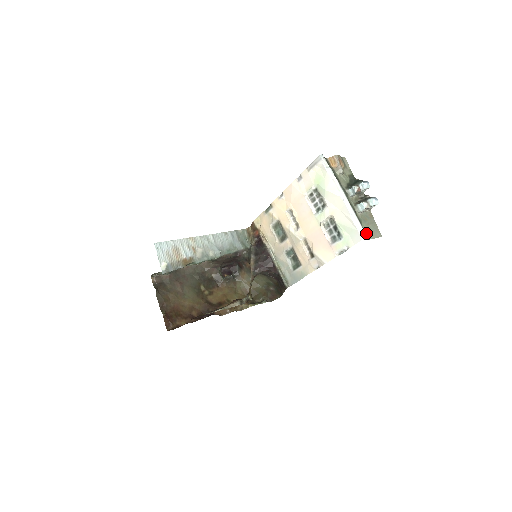
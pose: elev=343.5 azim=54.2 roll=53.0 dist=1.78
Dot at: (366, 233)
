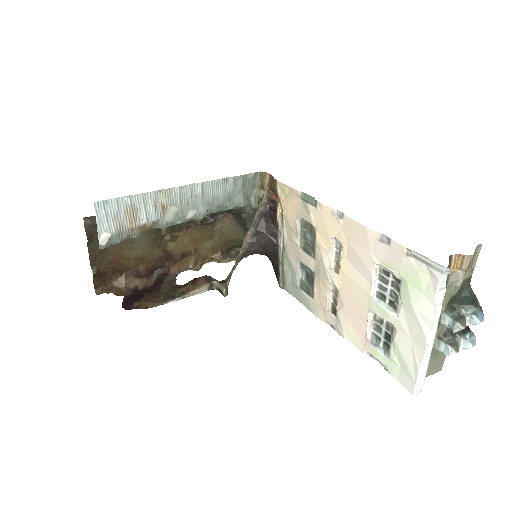
Dot at: occluded
